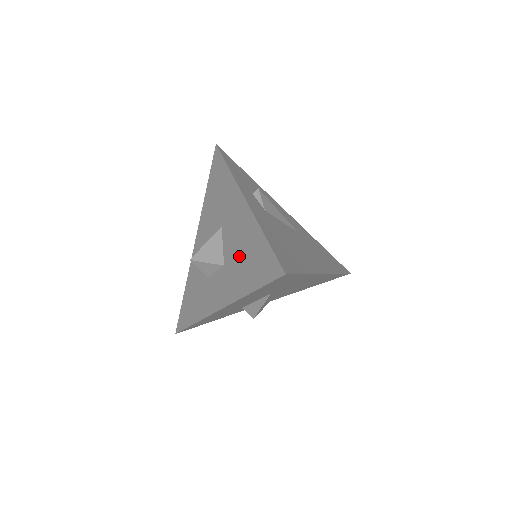
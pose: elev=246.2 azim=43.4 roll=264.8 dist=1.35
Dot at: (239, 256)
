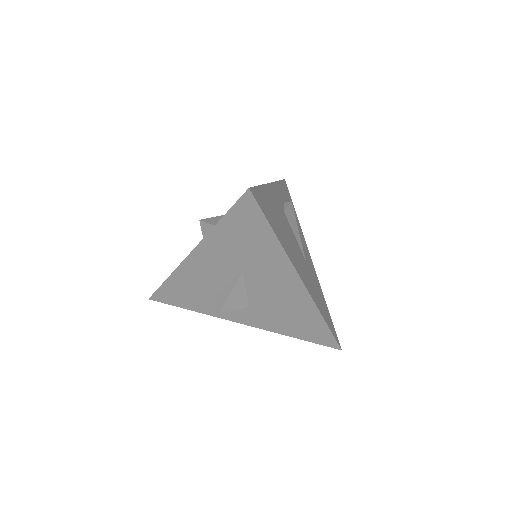
Dot at: occluded
